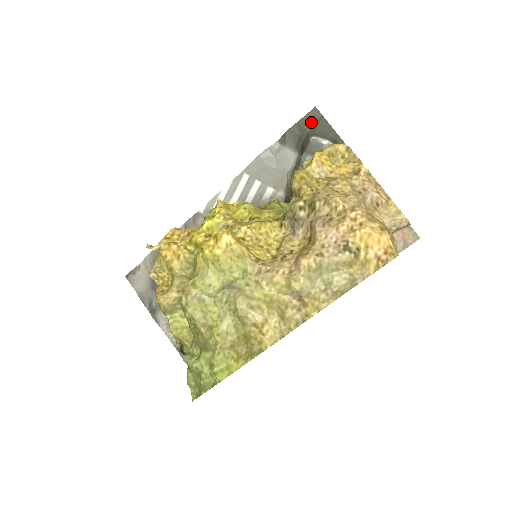
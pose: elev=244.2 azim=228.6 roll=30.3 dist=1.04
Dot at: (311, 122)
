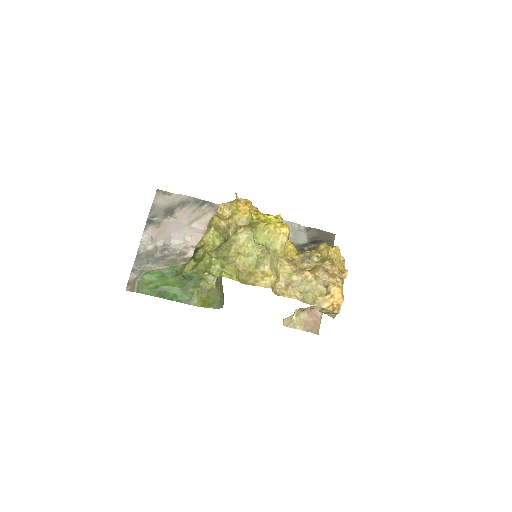
Dot at: (327, 237)
